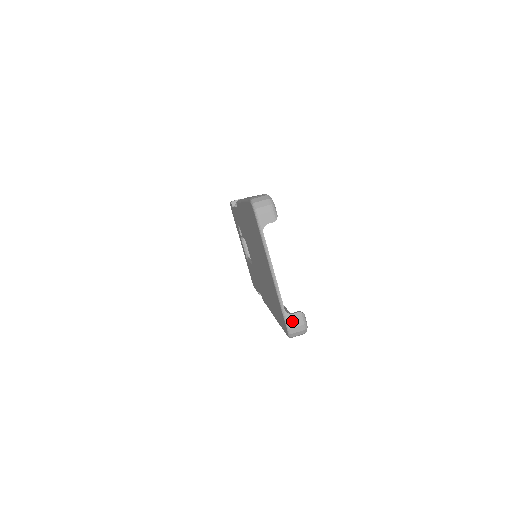
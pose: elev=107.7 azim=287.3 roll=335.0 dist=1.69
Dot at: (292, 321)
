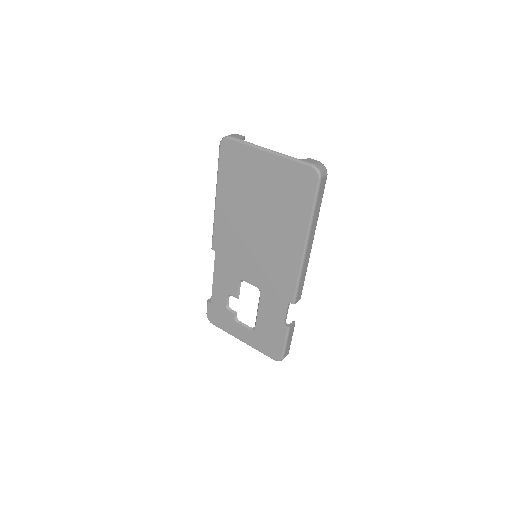
Dot at: (310, 162)
